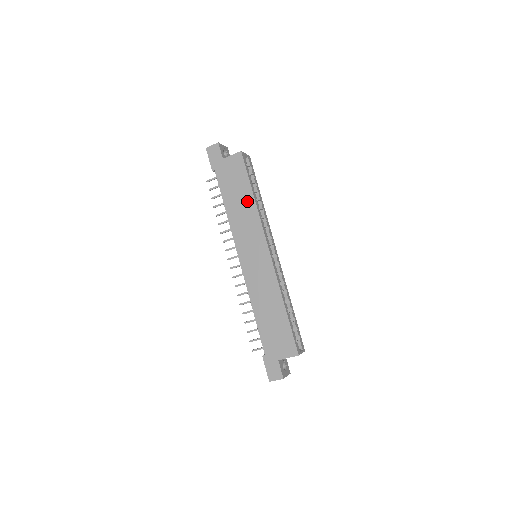
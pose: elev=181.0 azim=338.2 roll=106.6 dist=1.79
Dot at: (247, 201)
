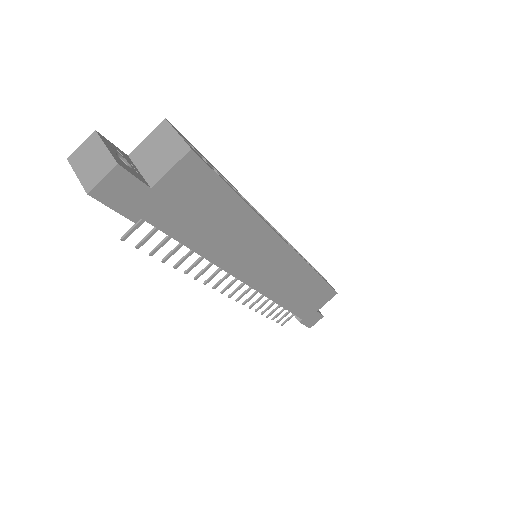
Dot at: (237, 219)
